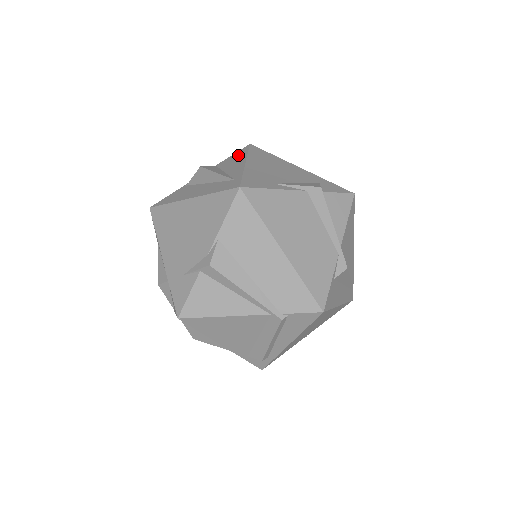
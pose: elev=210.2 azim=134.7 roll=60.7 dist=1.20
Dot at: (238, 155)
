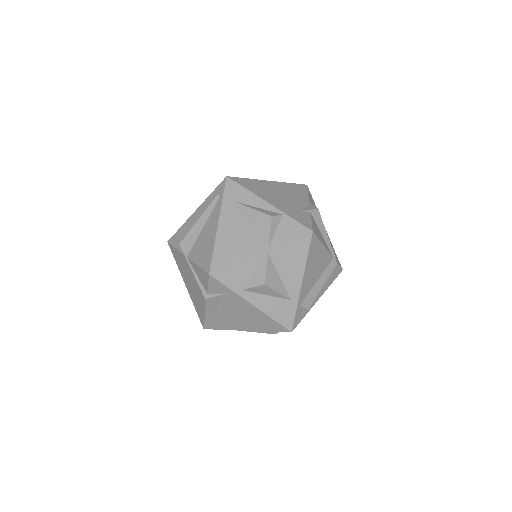
Dot at: occluded
